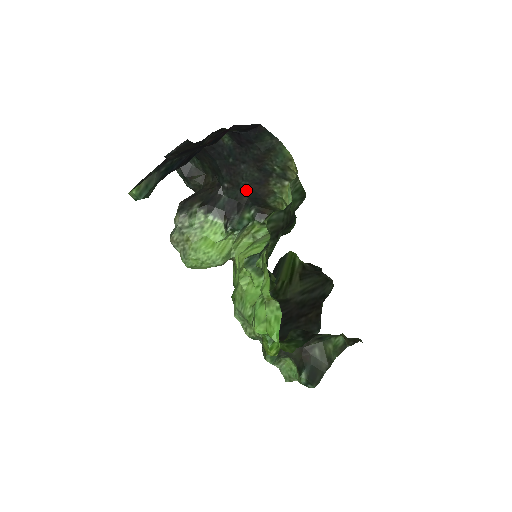
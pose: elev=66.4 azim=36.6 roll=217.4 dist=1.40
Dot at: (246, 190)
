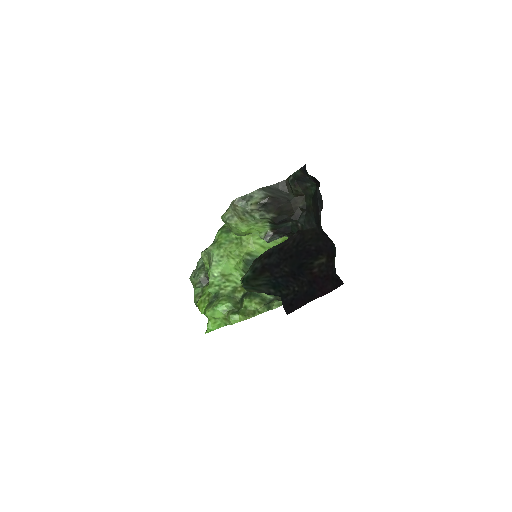
Dot at: occluded
